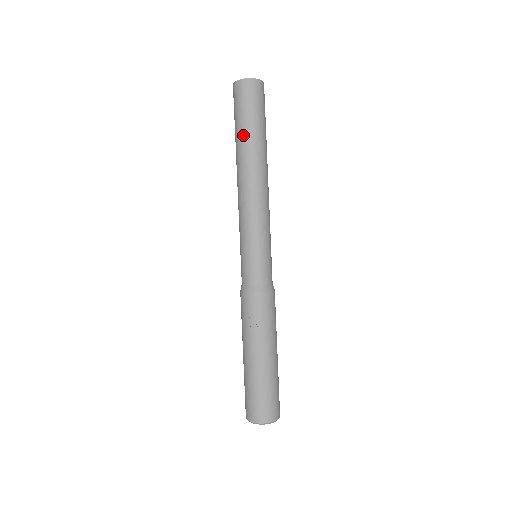
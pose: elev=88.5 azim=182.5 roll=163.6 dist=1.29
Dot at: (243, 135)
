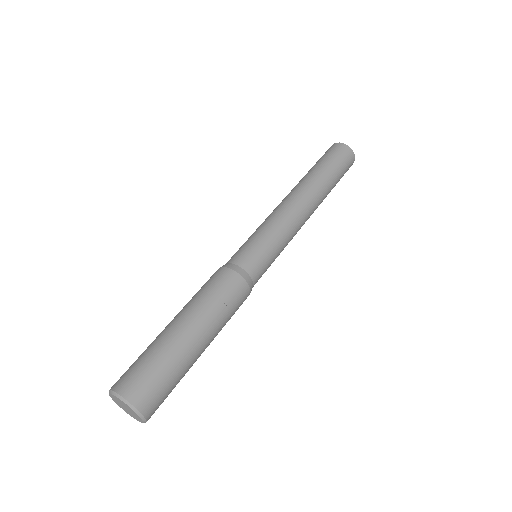
Dot at: (325, 173)
